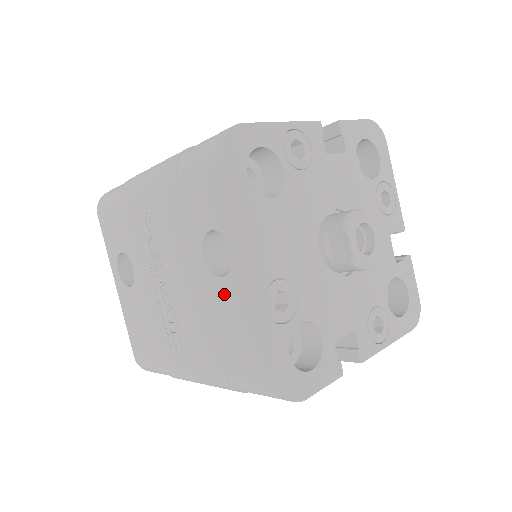
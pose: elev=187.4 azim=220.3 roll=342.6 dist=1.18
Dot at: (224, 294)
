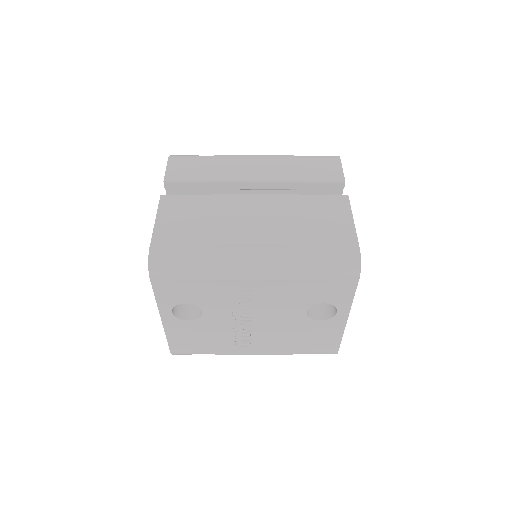
Dot at: (317, 326)
